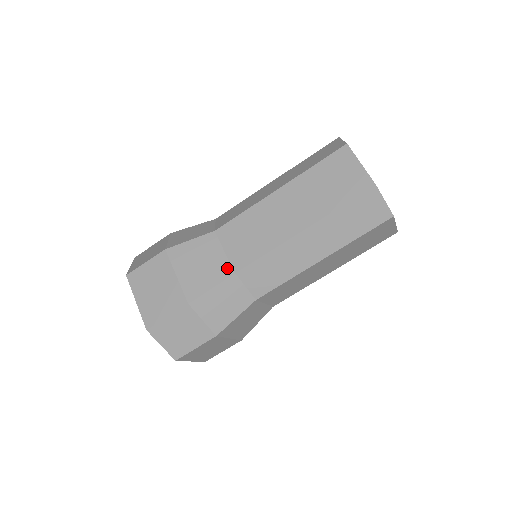
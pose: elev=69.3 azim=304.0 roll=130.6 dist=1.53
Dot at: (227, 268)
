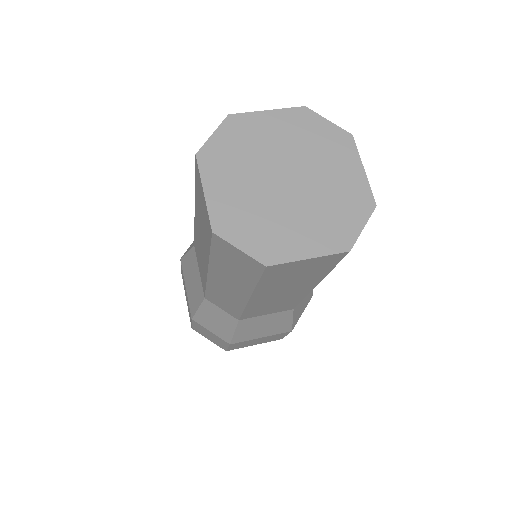
Dot at: (284, 313)
